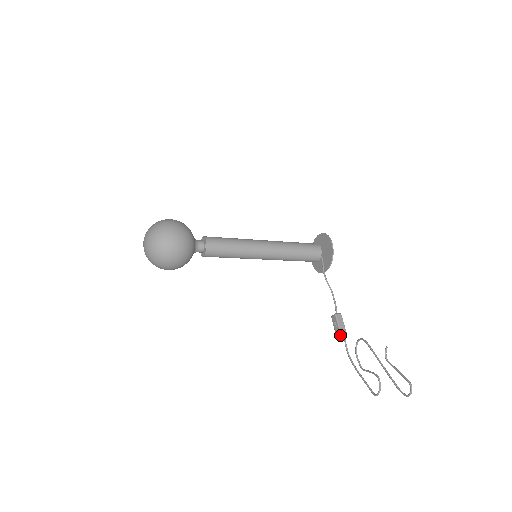
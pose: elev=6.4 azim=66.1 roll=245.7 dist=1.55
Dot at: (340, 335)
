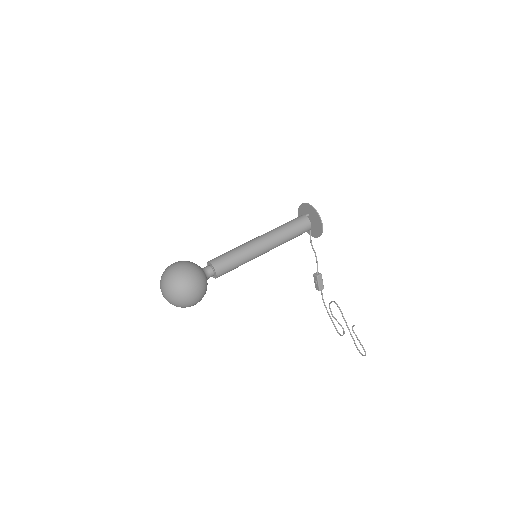
Dot at: occluded
